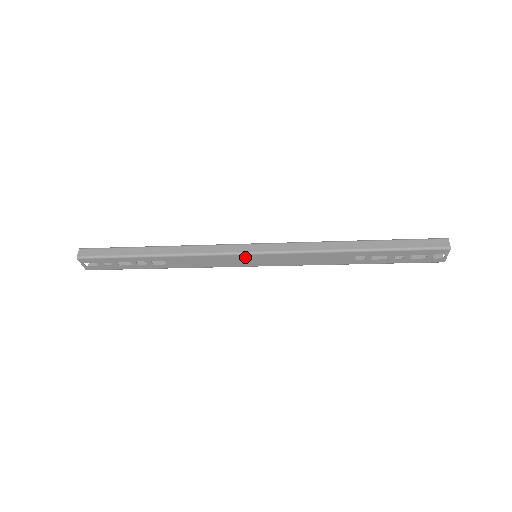
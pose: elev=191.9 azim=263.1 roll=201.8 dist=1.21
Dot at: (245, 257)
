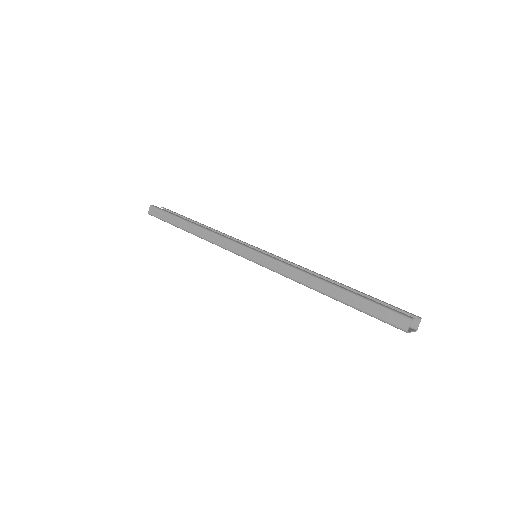
Dot at: occluded
